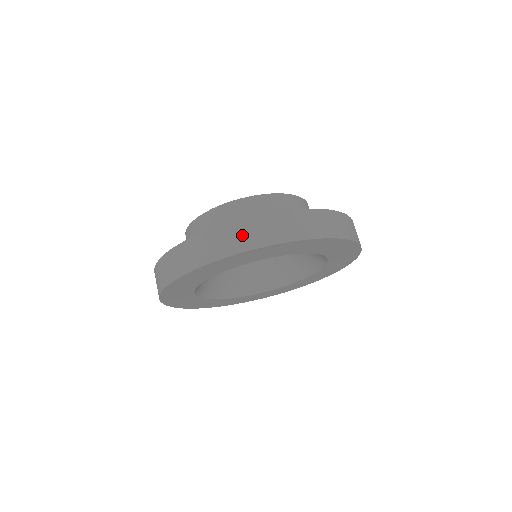
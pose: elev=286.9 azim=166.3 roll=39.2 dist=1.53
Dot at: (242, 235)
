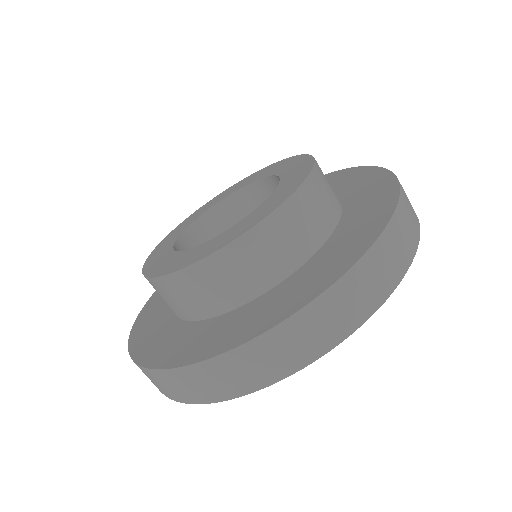
Dot at: occluded
